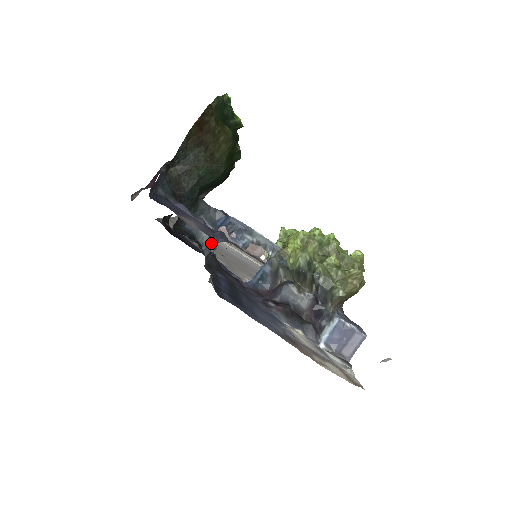
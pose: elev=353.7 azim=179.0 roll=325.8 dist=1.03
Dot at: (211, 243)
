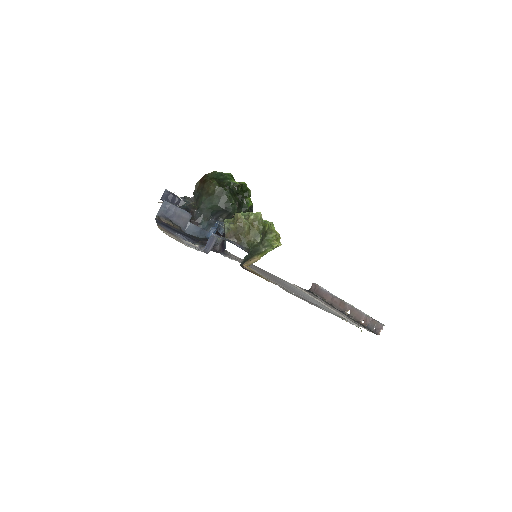
Dot at: (203, 230)
